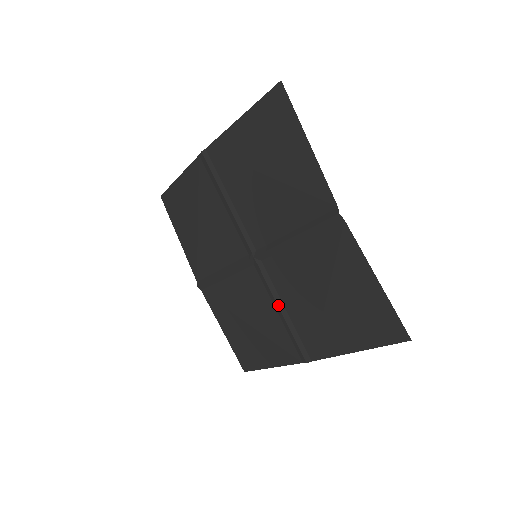
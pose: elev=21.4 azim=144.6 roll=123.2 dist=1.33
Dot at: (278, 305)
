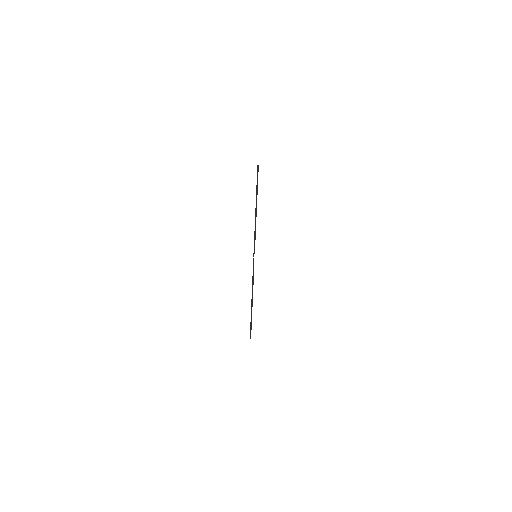
Dot at: occluded
